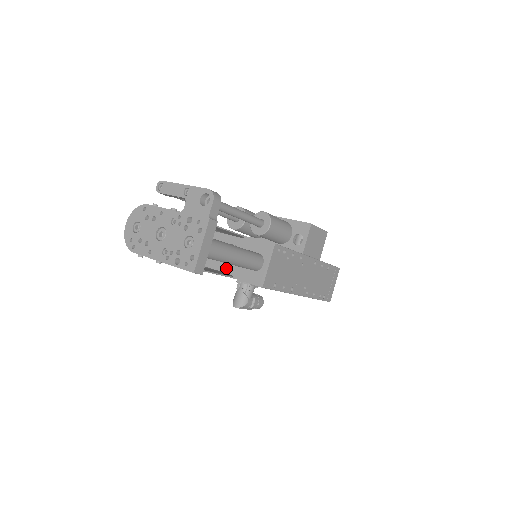
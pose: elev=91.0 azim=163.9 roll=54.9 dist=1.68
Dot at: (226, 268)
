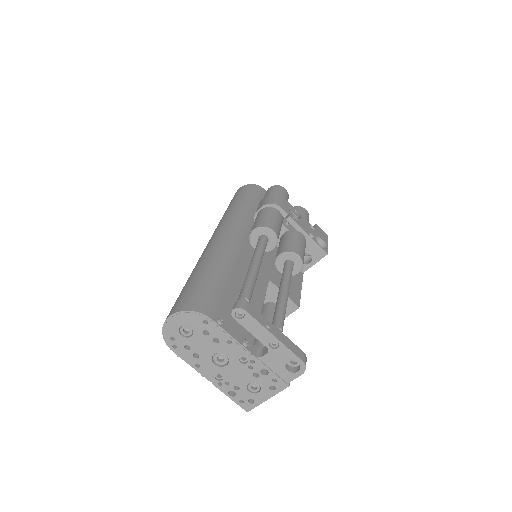
Dot at: occluded
